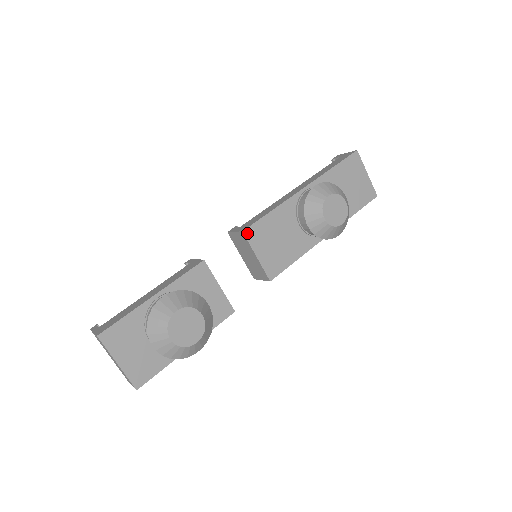
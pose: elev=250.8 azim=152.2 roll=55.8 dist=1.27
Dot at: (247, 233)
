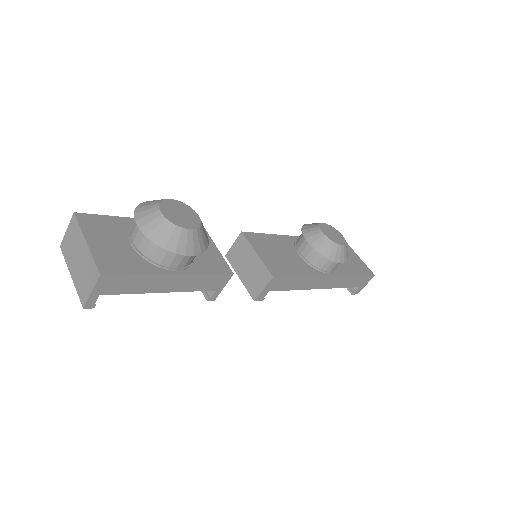
Dot at: (246, 235)
